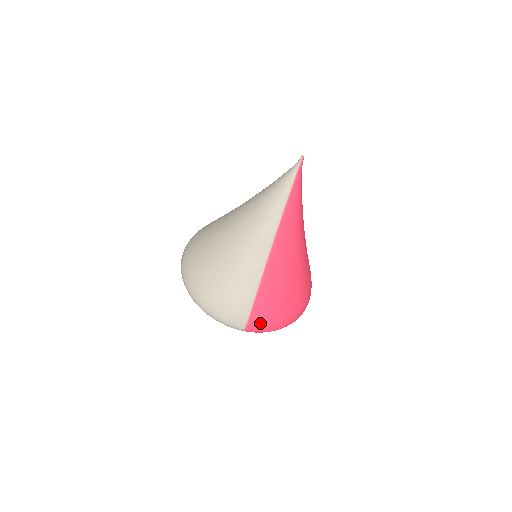
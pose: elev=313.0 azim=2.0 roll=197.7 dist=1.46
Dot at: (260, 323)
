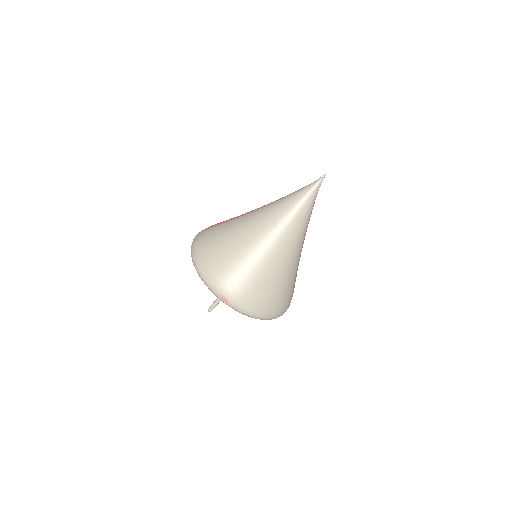
Dot at: occluded
